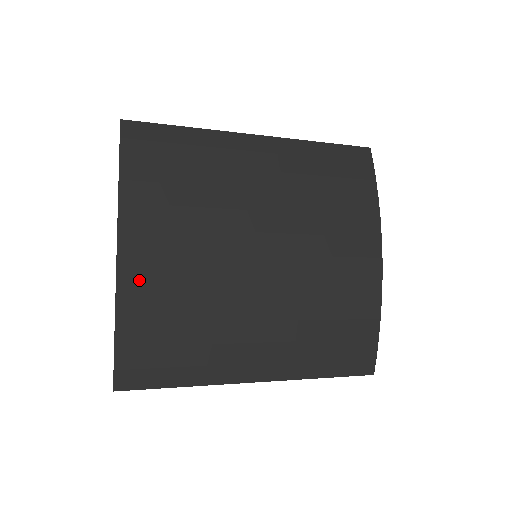
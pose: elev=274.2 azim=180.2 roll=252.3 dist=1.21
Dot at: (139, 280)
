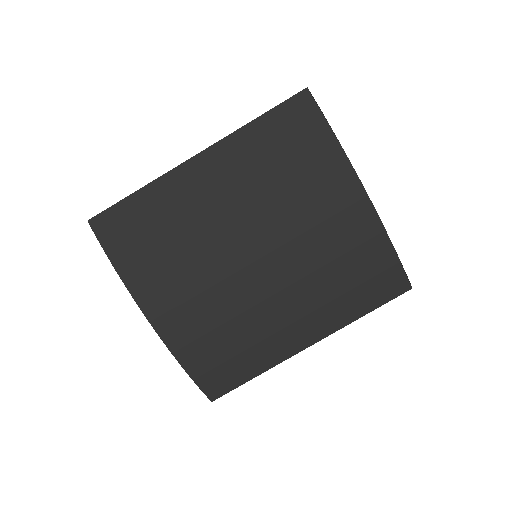
Dot at: (178, 333)
